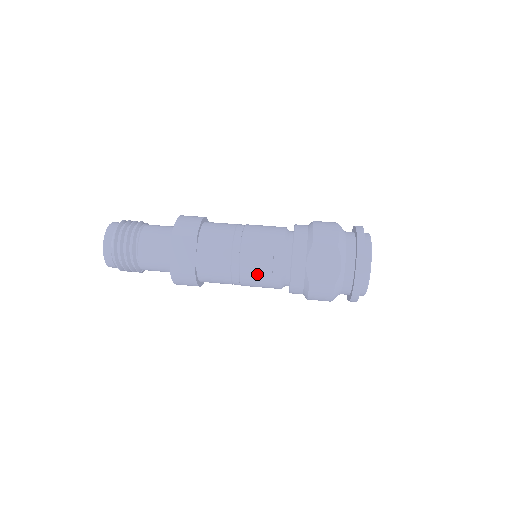
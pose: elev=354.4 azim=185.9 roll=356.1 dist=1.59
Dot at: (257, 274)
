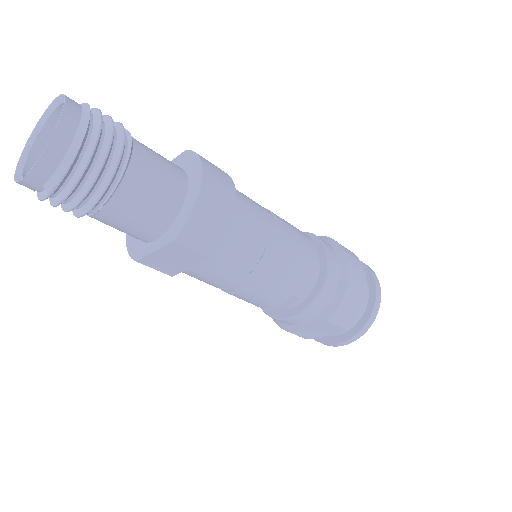
Dot at: (245, 300)
